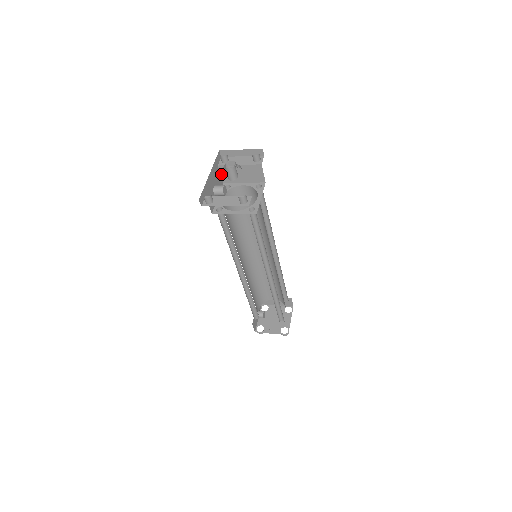
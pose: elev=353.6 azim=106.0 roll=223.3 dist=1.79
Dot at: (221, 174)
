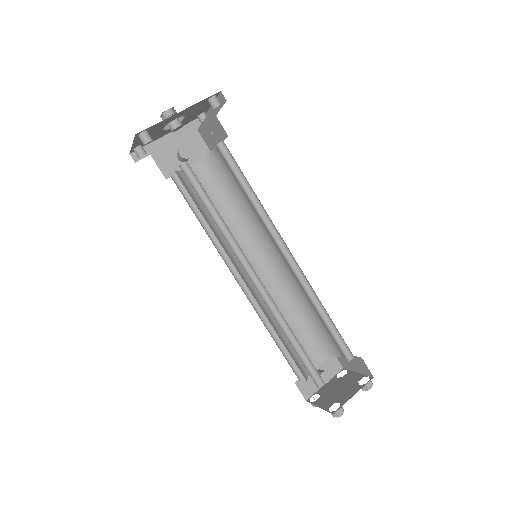
Dot at: (205, 141)
